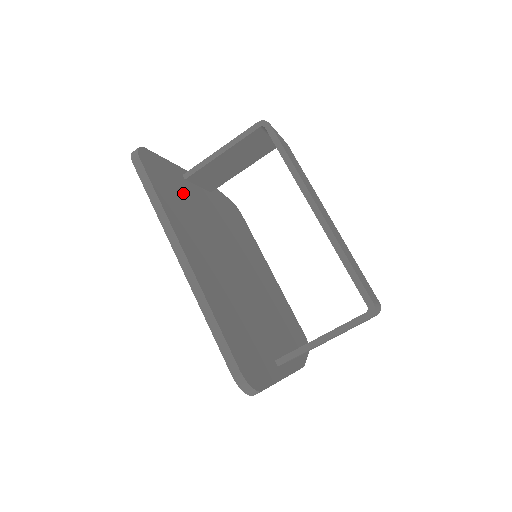
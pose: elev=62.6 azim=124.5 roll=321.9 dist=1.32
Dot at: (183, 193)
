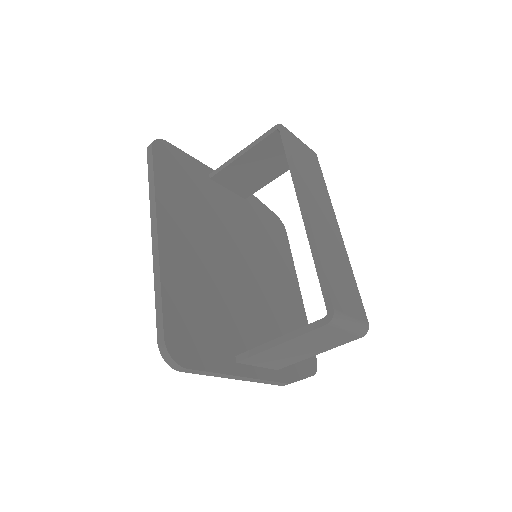
Dot at: (197, 186)
